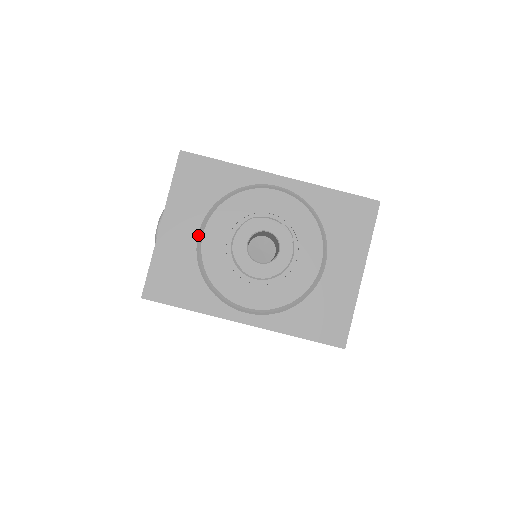
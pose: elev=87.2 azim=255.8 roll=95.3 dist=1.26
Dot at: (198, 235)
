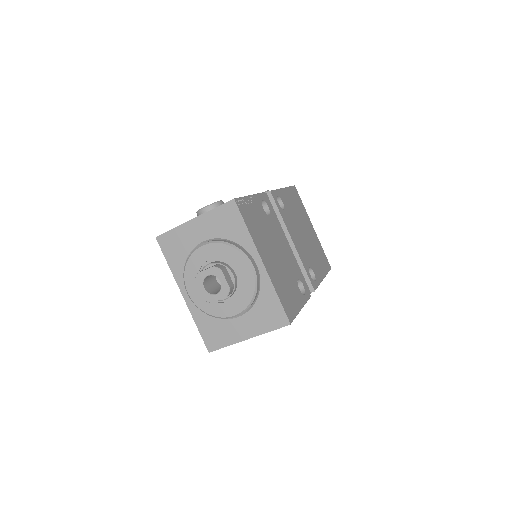
Dot at: (203, 242)
